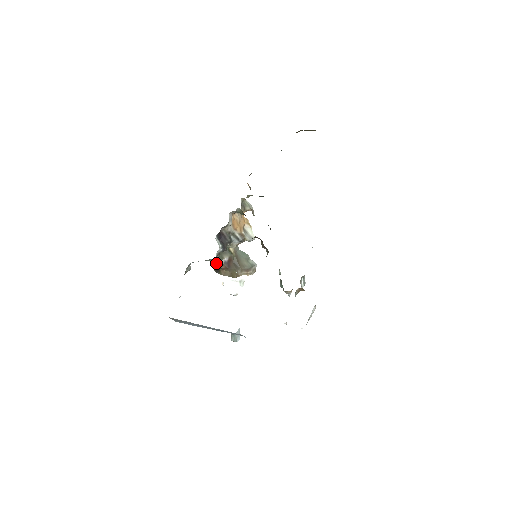
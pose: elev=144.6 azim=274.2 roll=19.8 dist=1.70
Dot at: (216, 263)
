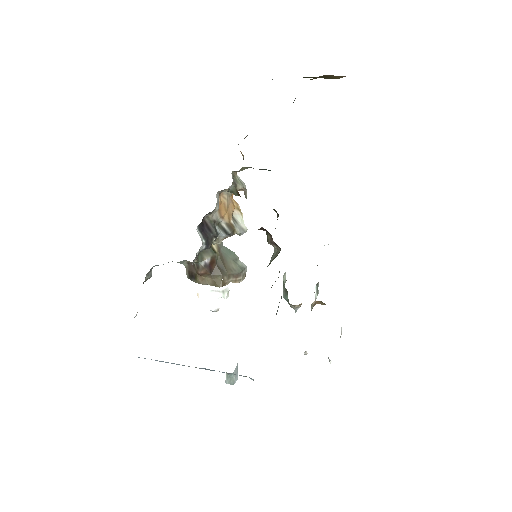
Dot at: (190, 266)
